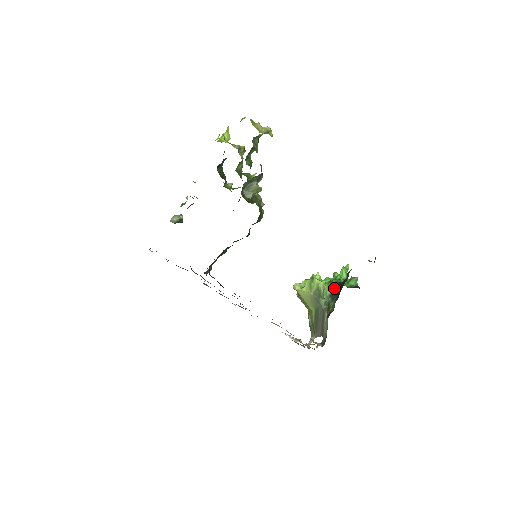
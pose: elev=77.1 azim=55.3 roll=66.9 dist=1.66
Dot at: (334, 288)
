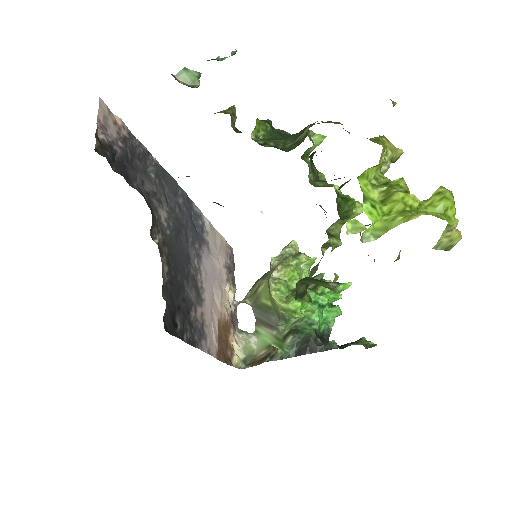
Dot at: (306, 327)
